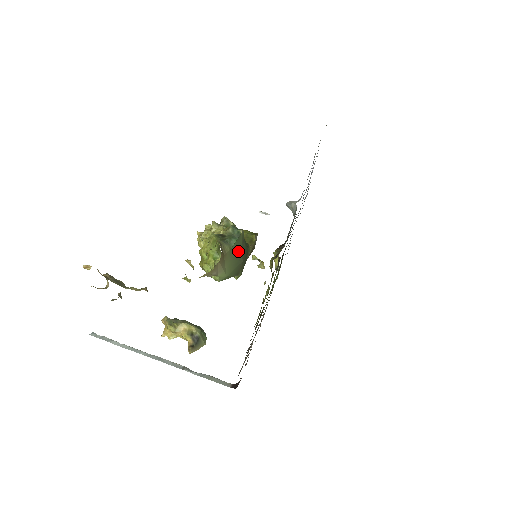
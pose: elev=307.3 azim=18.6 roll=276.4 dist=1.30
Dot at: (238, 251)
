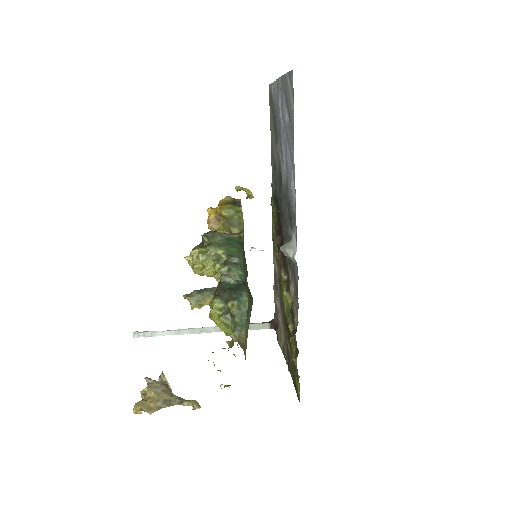
Dot at: (249, 310)
